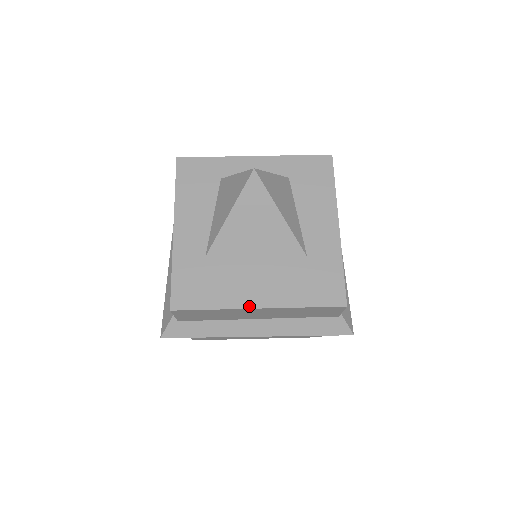
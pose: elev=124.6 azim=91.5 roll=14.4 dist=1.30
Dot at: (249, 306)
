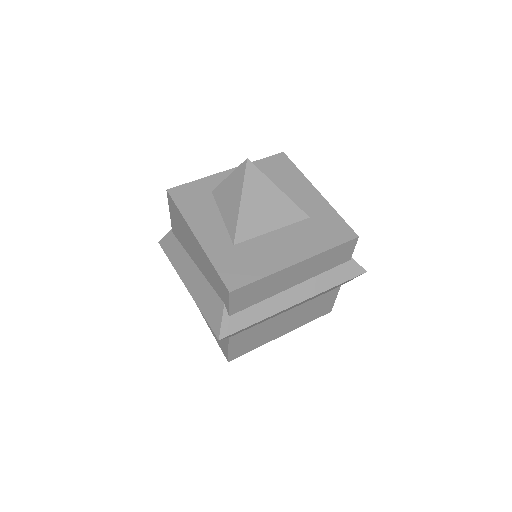
Dot at: (290, 264)
